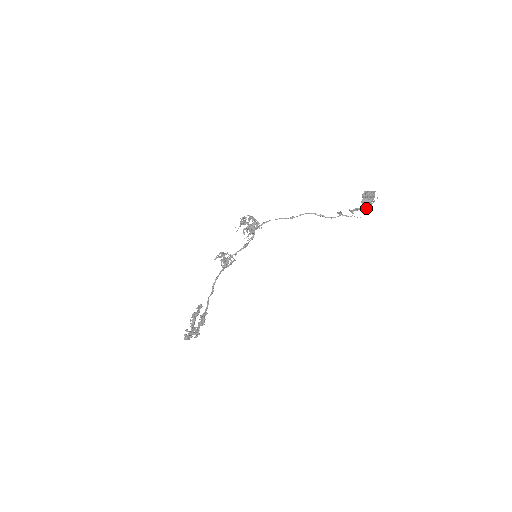
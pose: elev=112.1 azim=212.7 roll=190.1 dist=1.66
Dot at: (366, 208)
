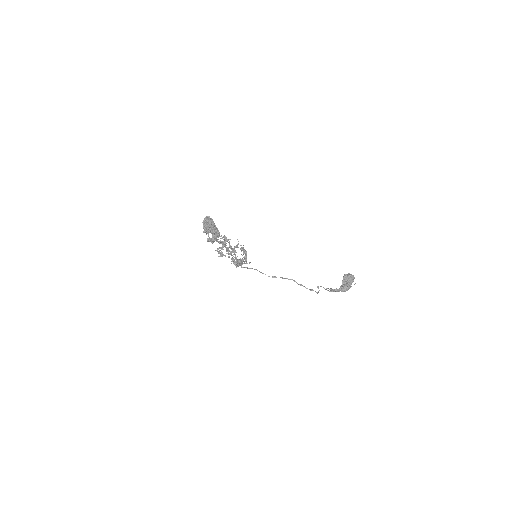
Dot at: (346, 287)
